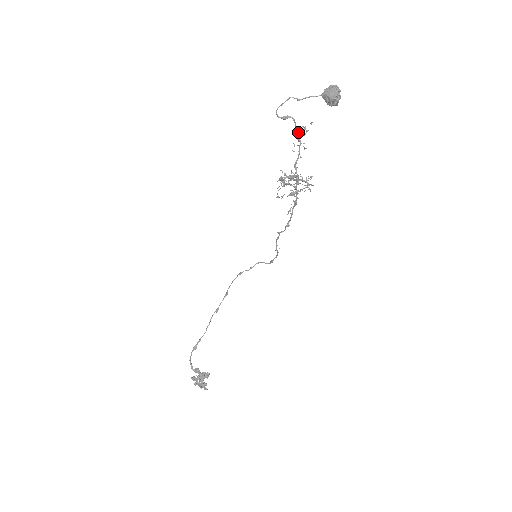
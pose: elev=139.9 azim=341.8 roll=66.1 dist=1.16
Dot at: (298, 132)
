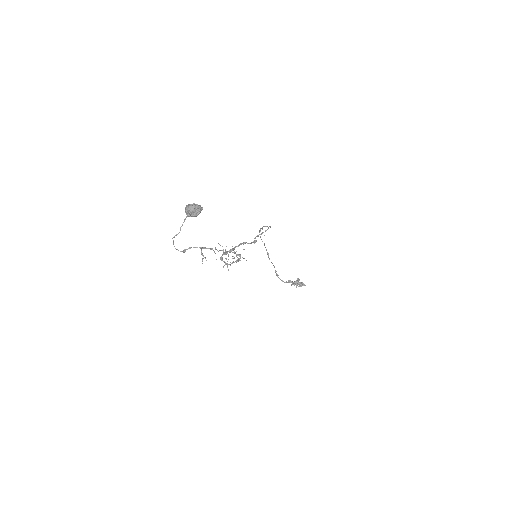
Dot at: (200, 248)
